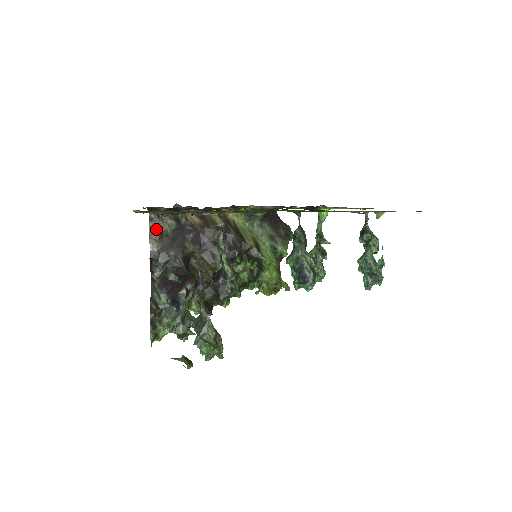
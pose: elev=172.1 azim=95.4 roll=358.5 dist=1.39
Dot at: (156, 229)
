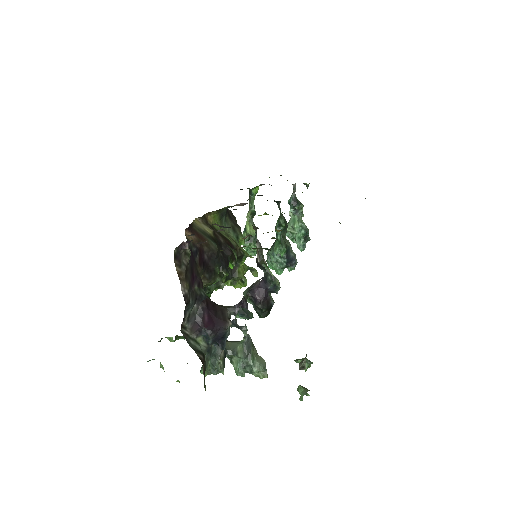
Dot at: (181, 266)
